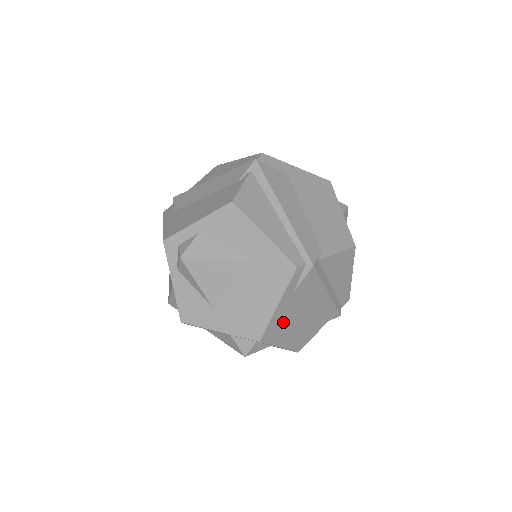
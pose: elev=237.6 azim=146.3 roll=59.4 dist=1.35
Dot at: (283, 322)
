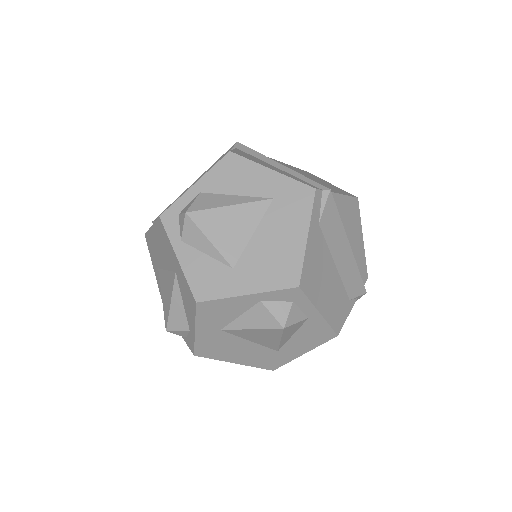
Dot at: (316, 269)
